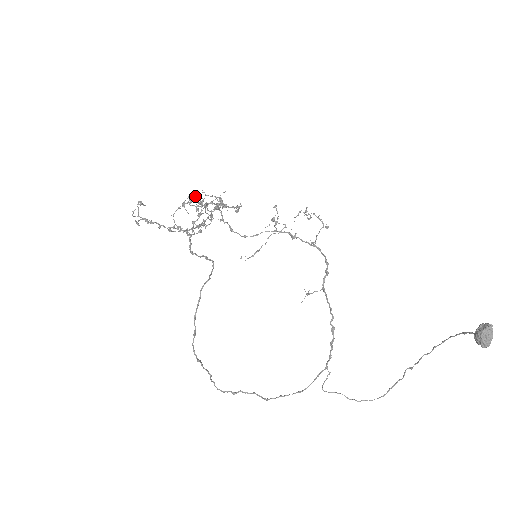
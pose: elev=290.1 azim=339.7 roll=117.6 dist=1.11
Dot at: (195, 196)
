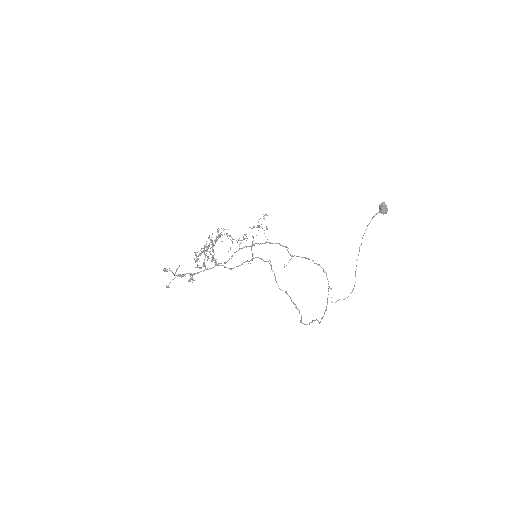
Dot at: (209, 238)
